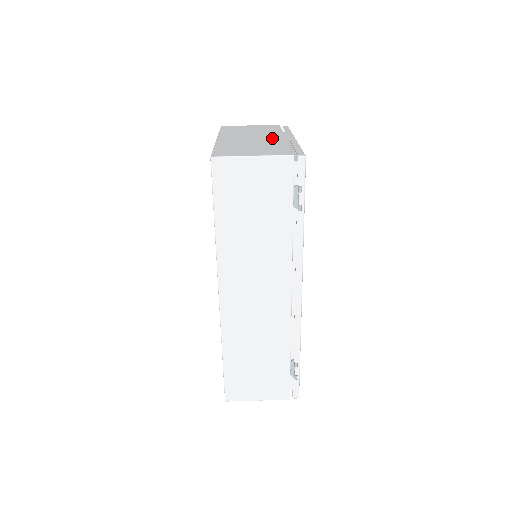
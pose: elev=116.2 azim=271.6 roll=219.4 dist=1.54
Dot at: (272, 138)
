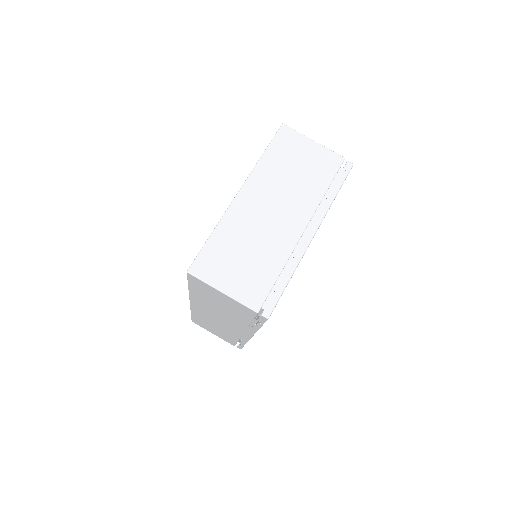
Dot at: (288, 228)
